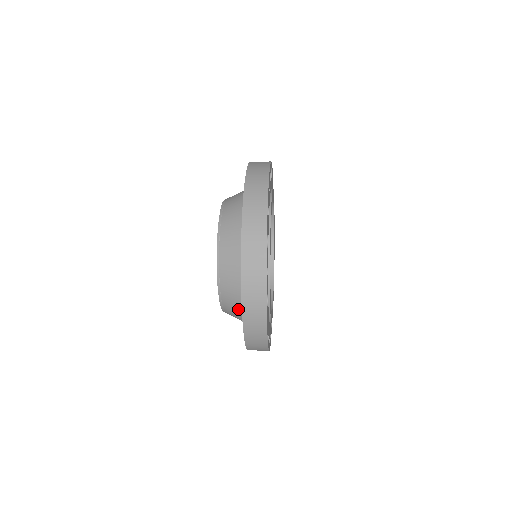
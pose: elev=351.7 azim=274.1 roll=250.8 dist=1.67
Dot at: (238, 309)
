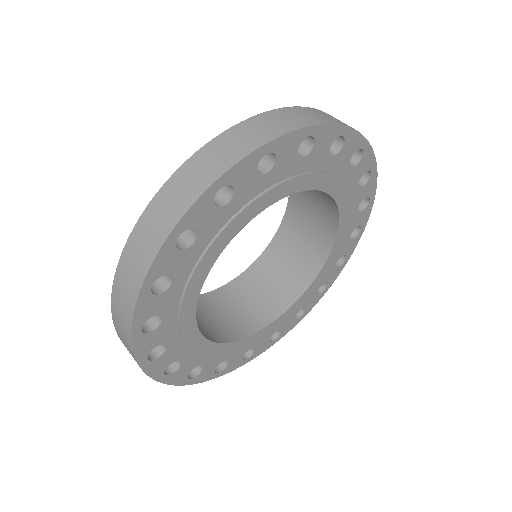
Dot at: occluded
